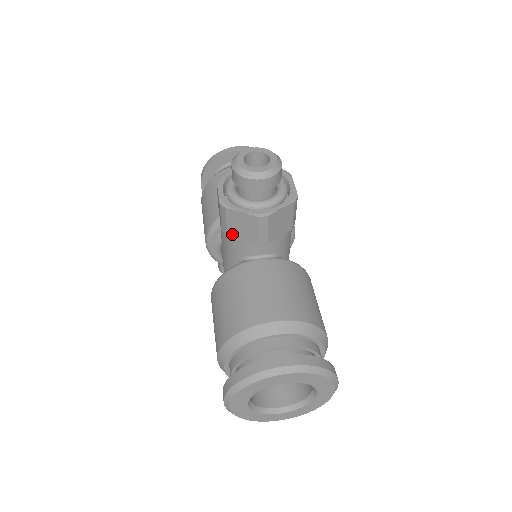
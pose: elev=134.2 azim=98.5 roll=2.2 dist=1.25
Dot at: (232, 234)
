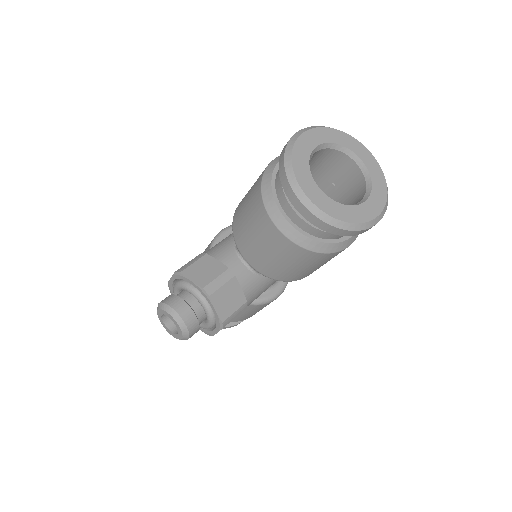
Dot at: occluded
